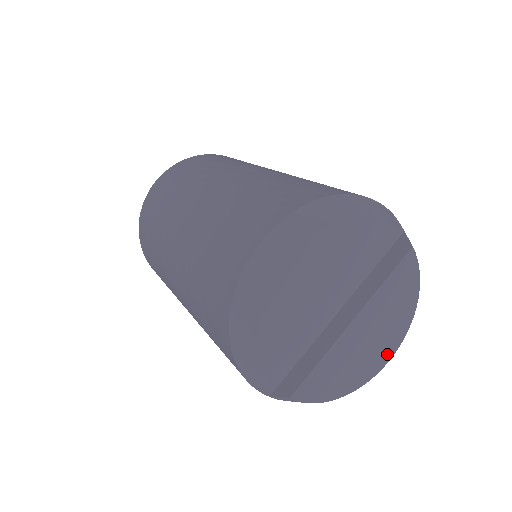
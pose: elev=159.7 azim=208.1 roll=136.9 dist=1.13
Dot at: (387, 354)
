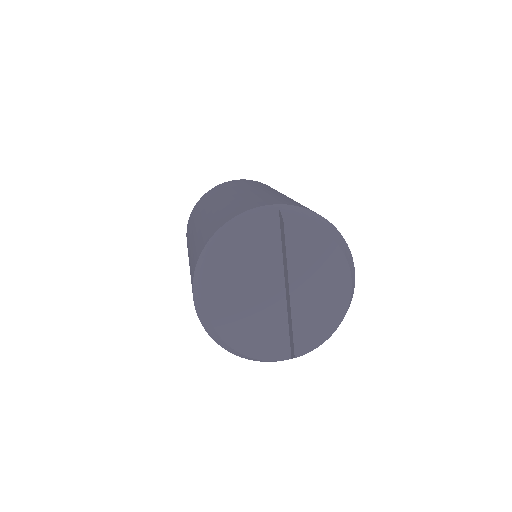
Dot at: (344, 282)
